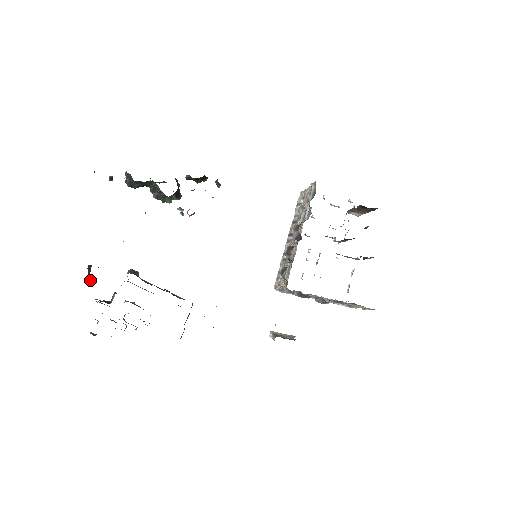
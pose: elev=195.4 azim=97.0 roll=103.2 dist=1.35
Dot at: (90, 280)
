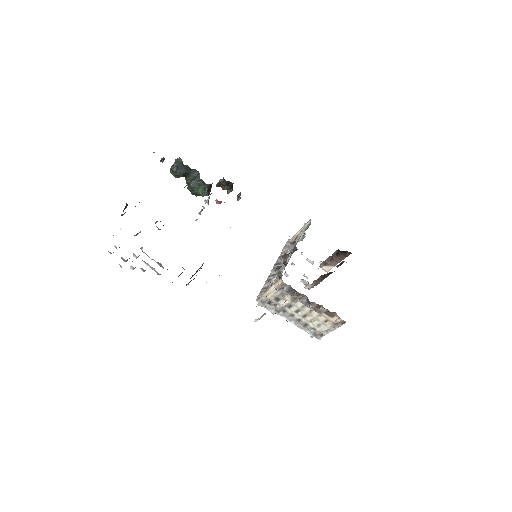
Dot at: occluded
